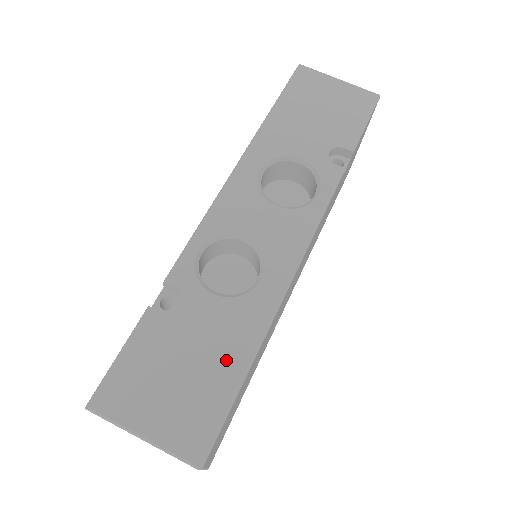
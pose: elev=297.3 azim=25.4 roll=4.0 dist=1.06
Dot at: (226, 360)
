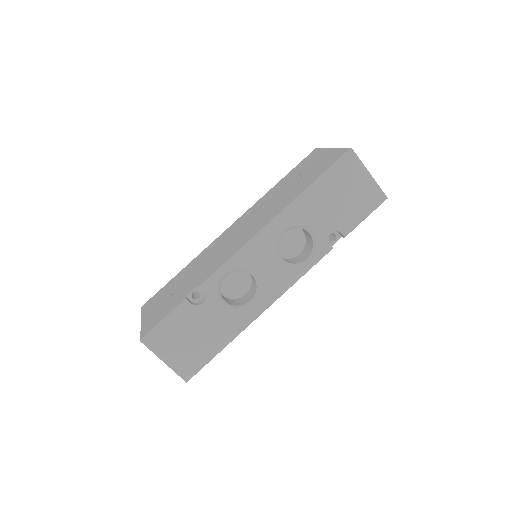
Dot at: (217, 339)
